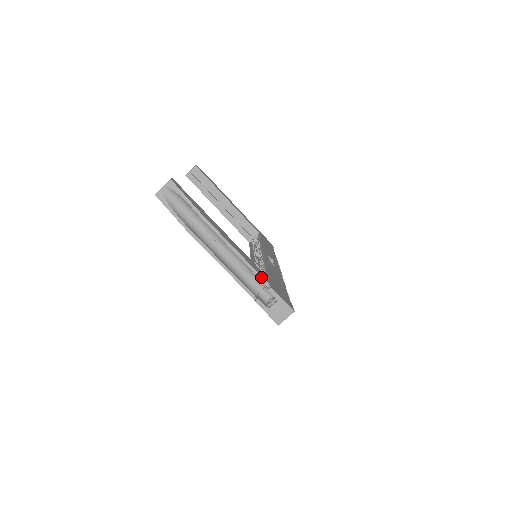
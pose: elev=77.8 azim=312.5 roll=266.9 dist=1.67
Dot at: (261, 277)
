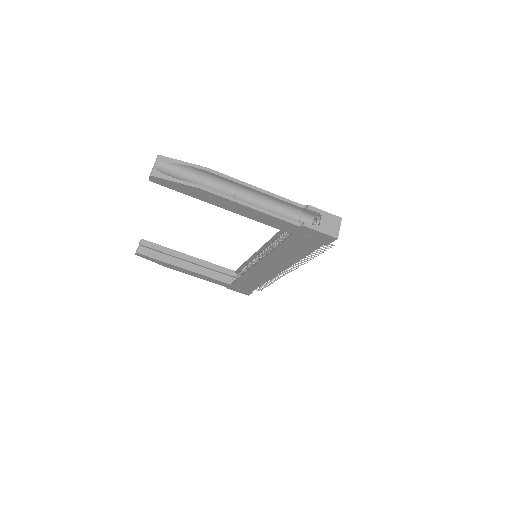
Dot at: (293, 202)
